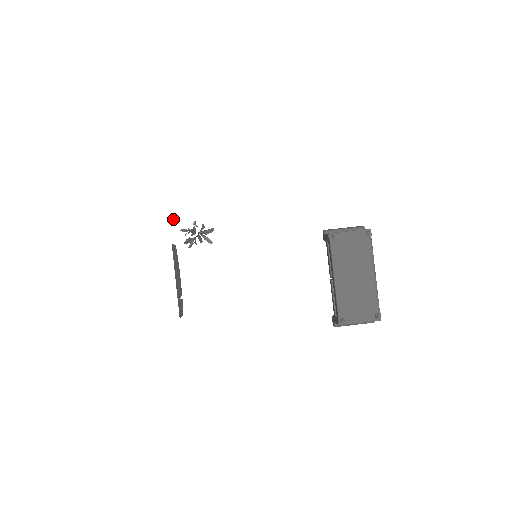
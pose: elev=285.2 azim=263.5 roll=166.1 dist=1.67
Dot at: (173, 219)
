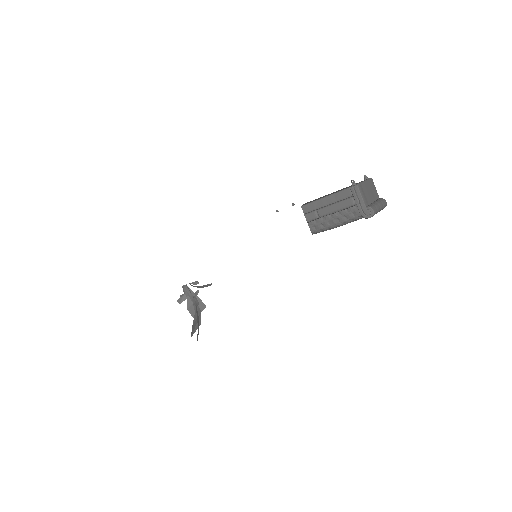
Dot at: occluded
